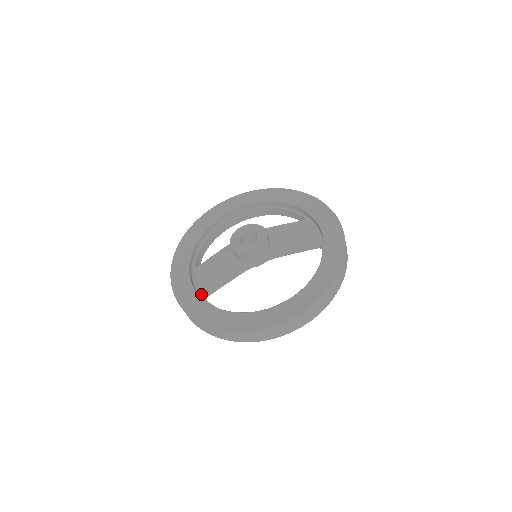
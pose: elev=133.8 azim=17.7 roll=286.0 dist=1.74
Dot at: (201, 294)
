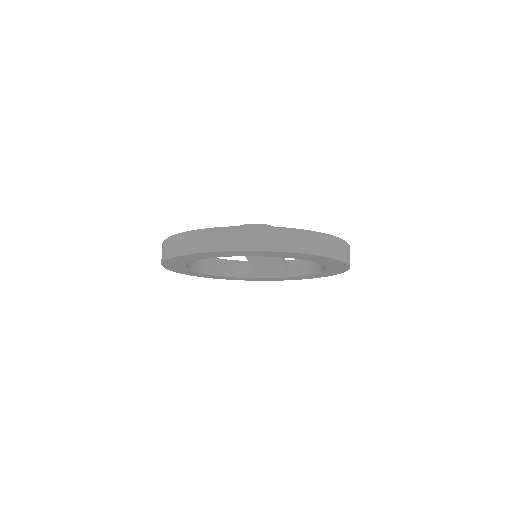
Dot at: occluded
